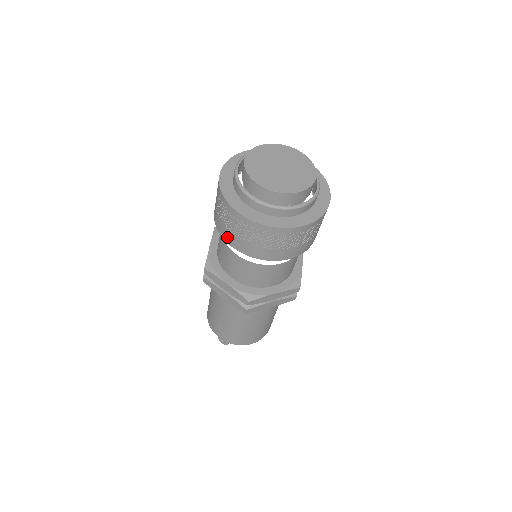
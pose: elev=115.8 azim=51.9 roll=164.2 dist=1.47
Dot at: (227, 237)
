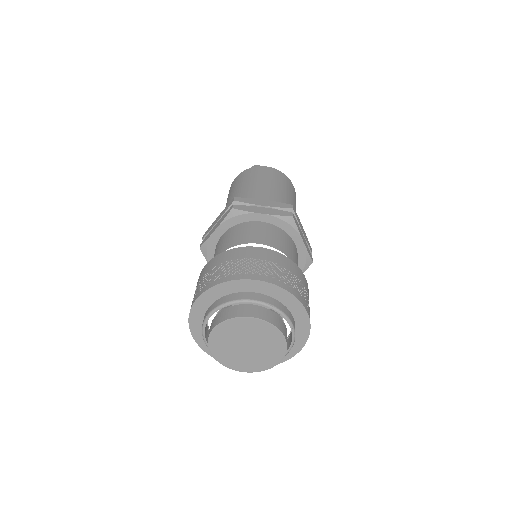
Dot at: occluded
